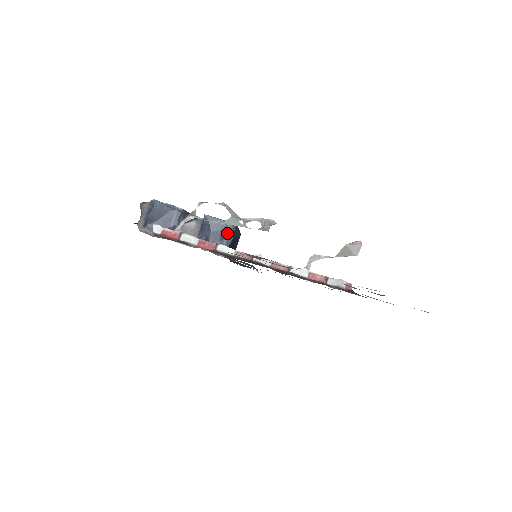
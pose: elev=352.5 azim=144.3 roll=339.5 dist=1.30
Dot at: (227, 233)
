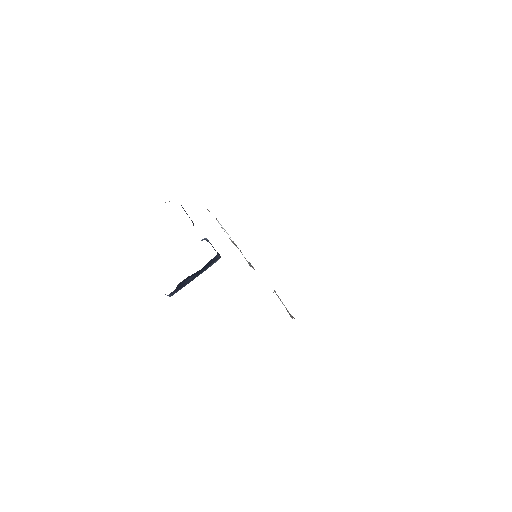
Dot at: occluded
